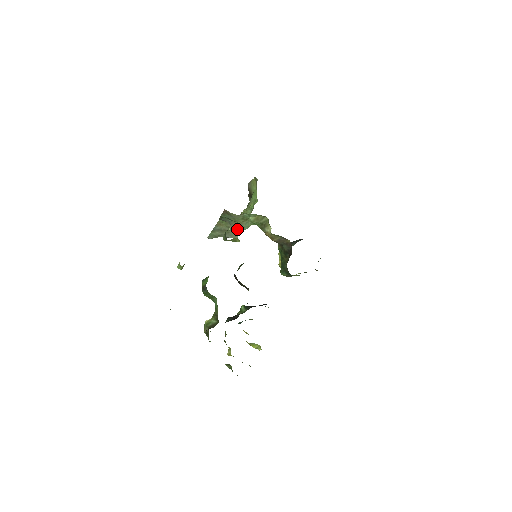
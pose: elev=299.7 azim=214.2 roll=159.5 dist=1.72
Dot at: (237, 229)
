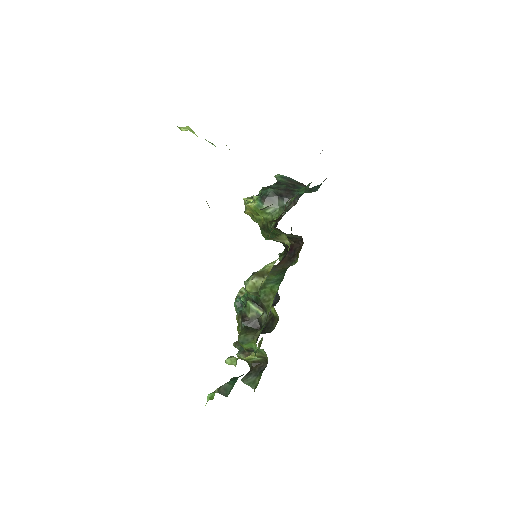
Dot at: occluded
